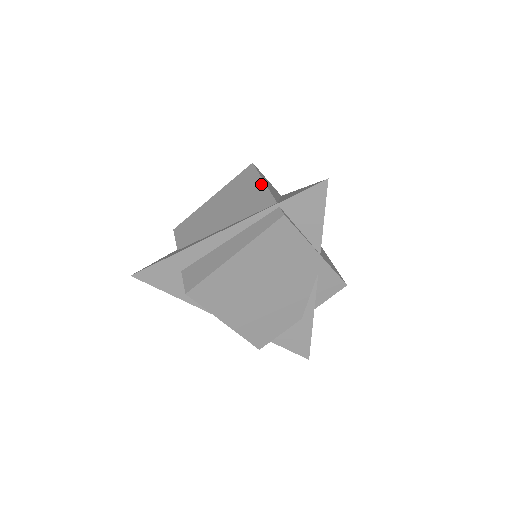
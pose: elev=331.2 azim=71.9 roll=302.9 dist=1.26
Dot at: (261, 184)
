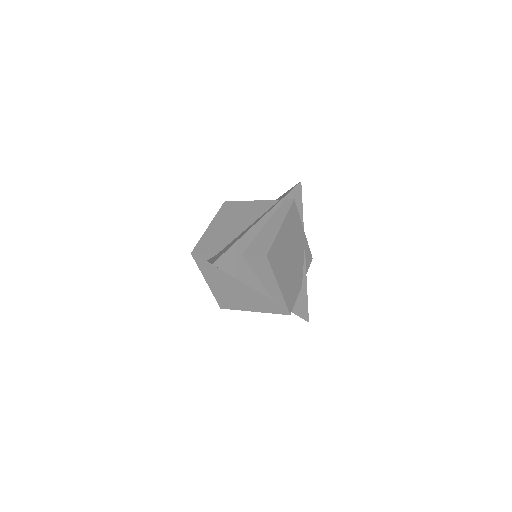
Dot at: (251, 202)
